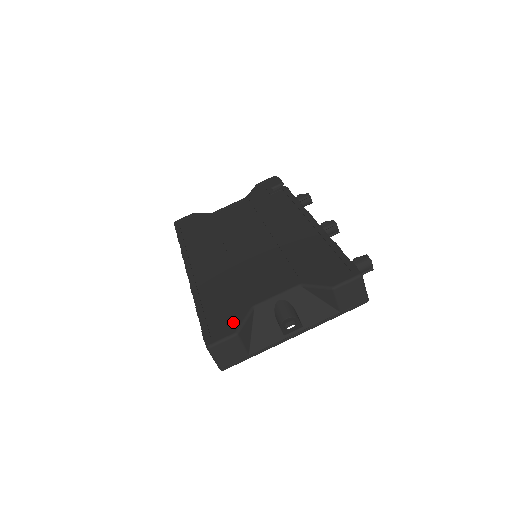
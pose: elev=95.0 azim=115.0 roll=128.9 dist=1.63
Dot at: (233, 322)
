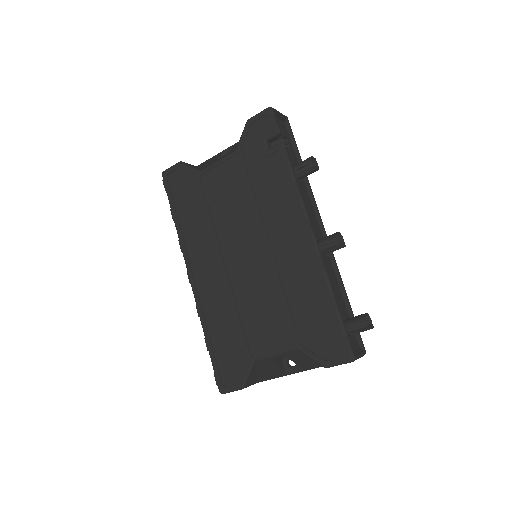
Dot at: (238, 373)
